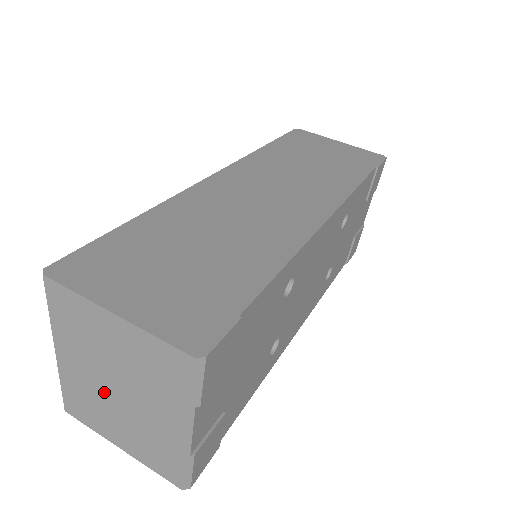
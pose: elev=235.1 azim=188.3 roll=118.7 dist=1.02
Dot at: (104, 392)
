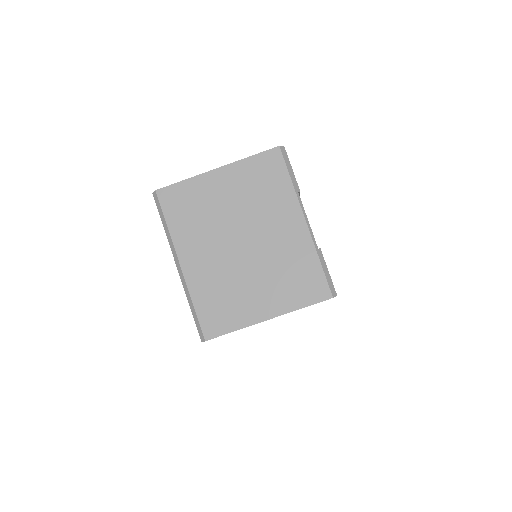
Dot at: (233, 260)
